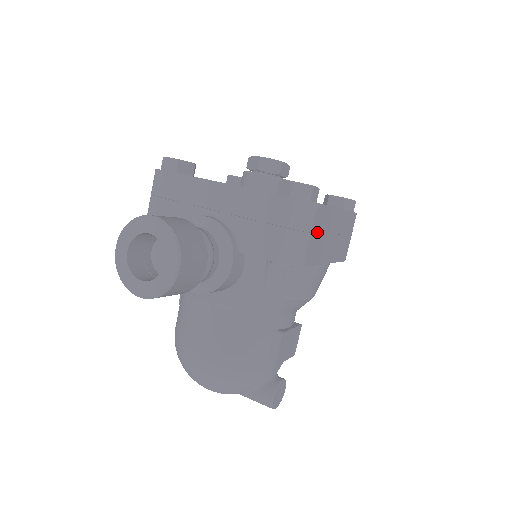
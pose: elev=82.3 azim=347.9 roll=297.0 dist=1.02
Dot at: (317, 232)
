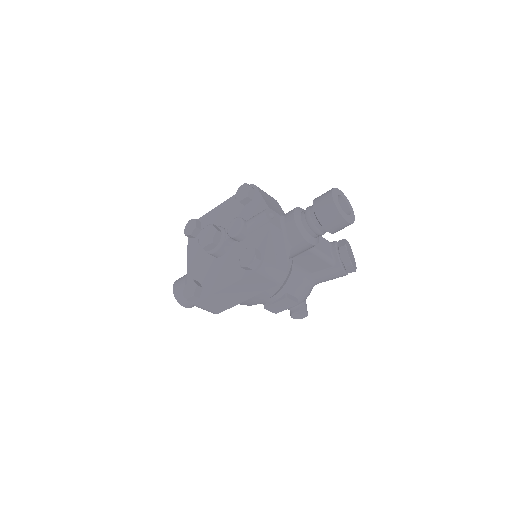
Dot at: (211, 305)
